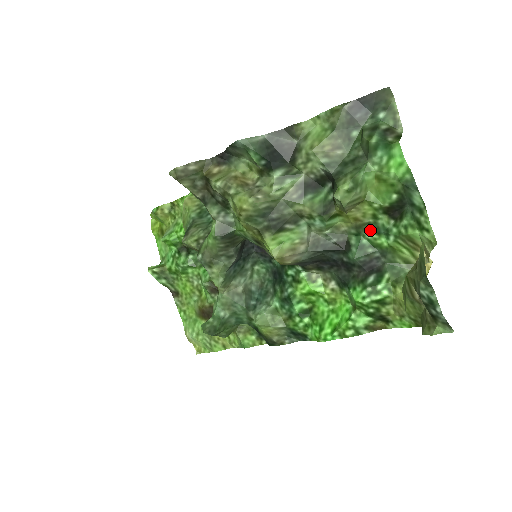
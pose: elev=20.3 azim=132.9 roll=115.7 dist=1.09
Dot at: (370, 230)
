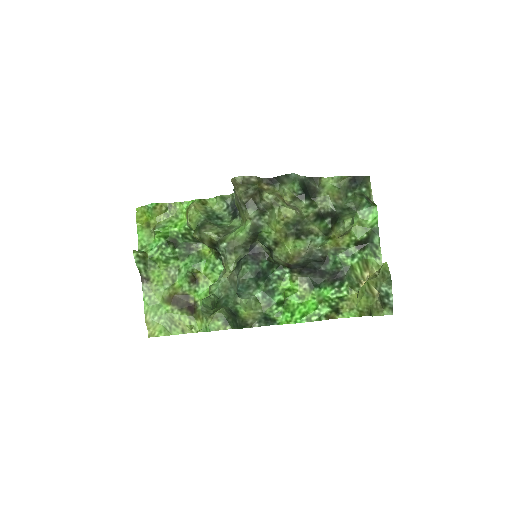
Dot at: (343, 253)
